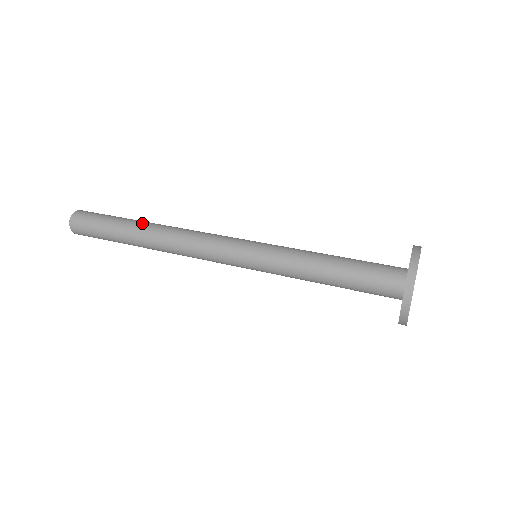
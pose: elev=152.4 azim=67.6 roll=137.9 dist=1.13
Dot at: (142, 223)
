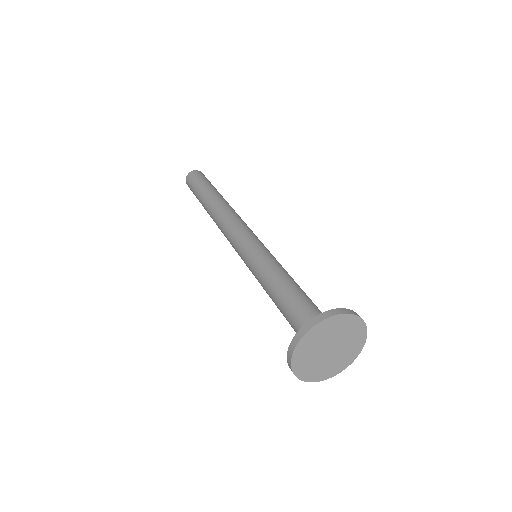
Dot at: (222, 196)
